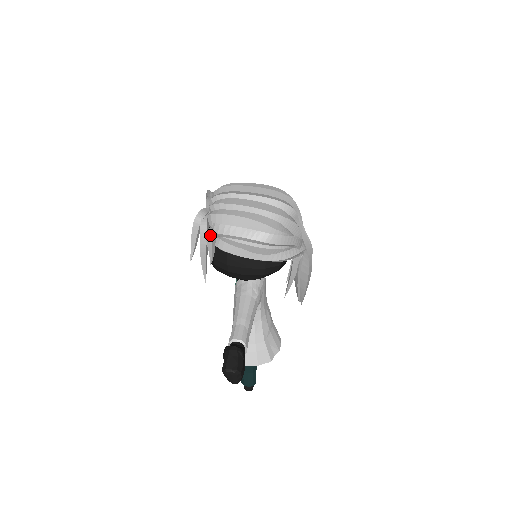
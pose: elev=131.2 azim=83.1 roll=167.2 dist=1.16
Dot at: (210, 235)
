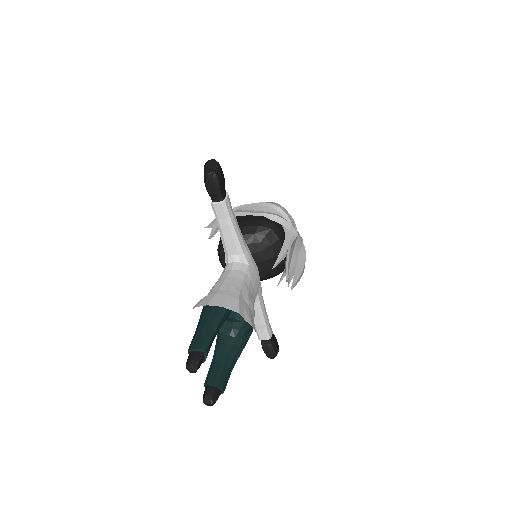
Dot at: occluded
